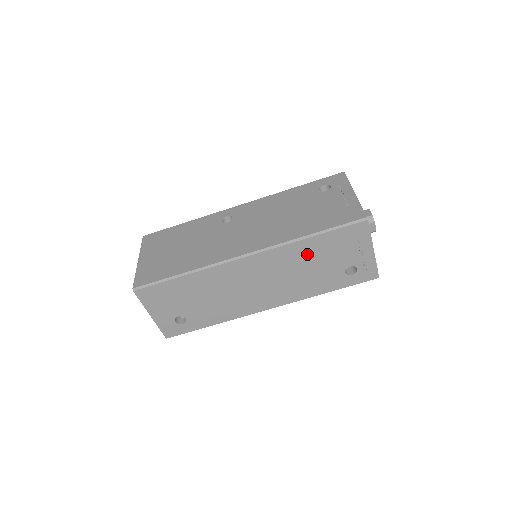
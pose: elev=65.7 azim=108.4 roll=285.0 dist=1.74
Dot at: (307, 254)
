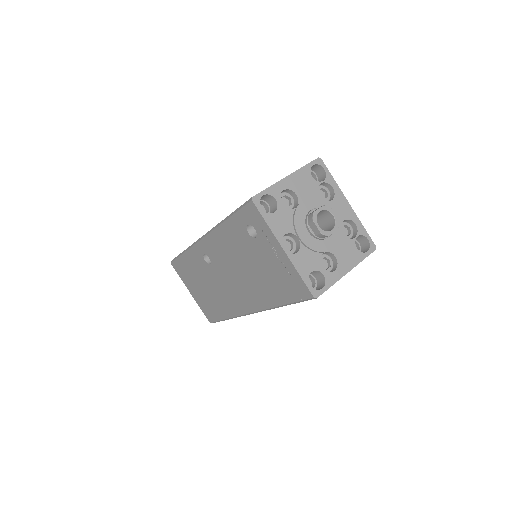
Dot at: occluded
